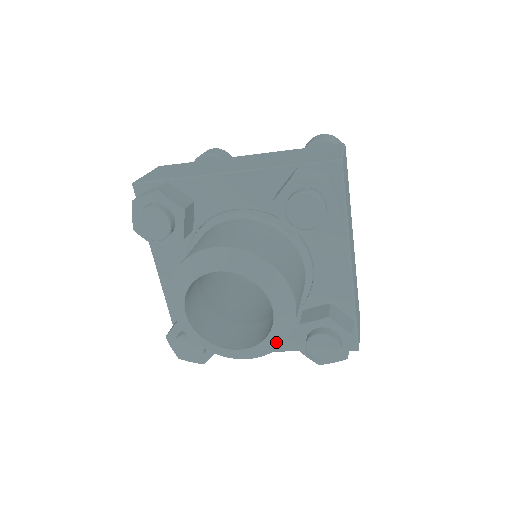
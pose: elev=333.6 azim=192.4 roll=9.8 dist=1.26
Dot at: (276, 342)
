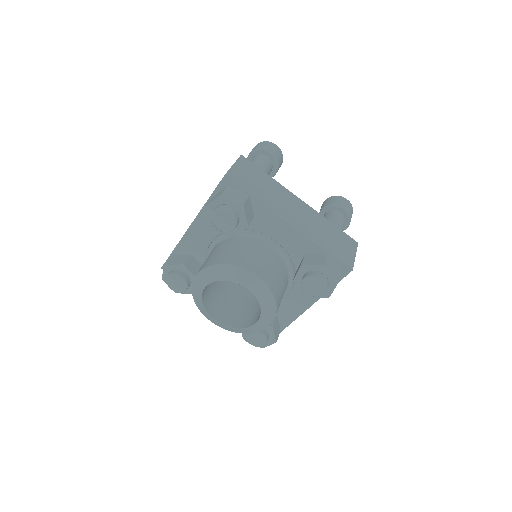
Dot at: (270, 304)
